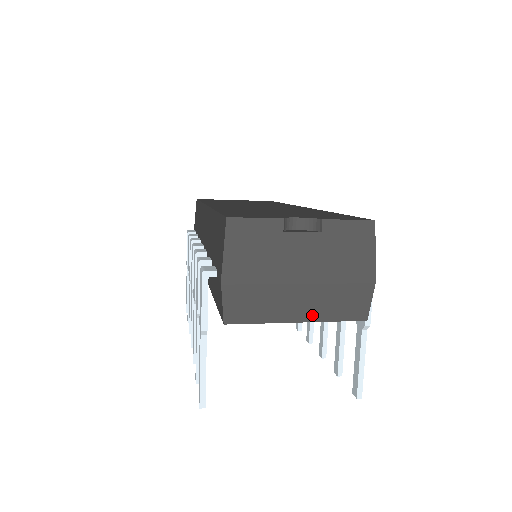
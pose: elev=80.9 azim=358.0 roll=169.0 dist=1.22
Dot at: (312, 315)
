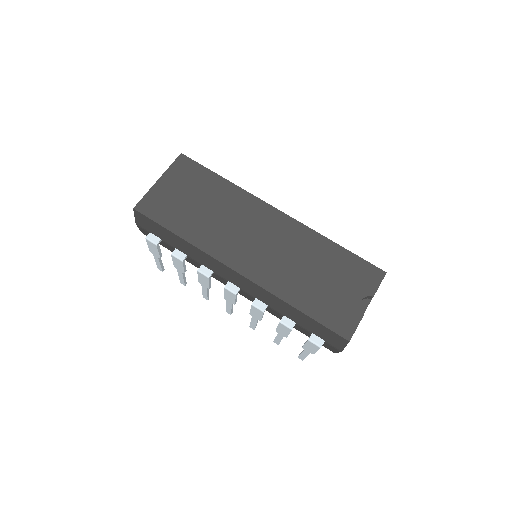
Dot at: occluded
